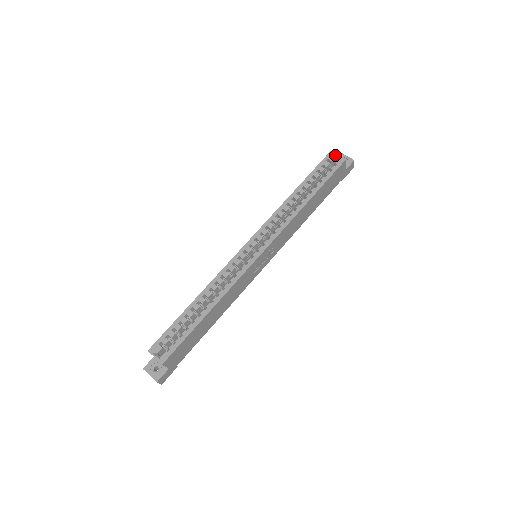
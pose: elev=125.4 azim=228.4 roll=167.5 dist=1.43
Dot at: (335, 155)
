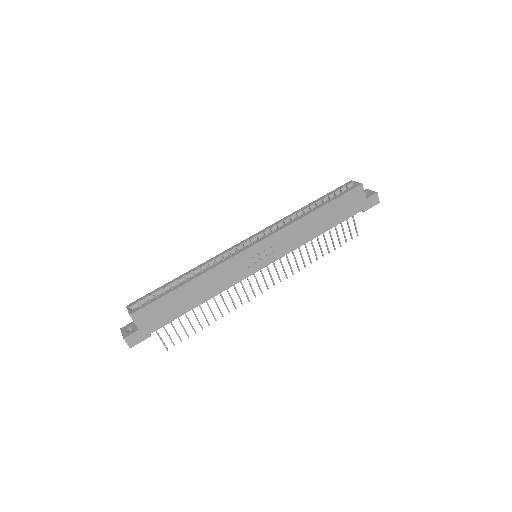
Dot at: (353, 182)
